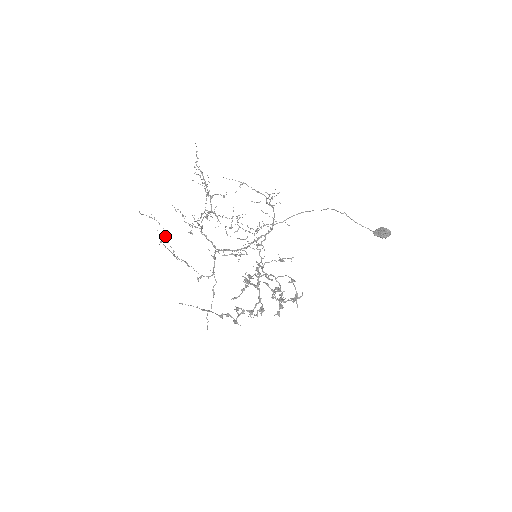
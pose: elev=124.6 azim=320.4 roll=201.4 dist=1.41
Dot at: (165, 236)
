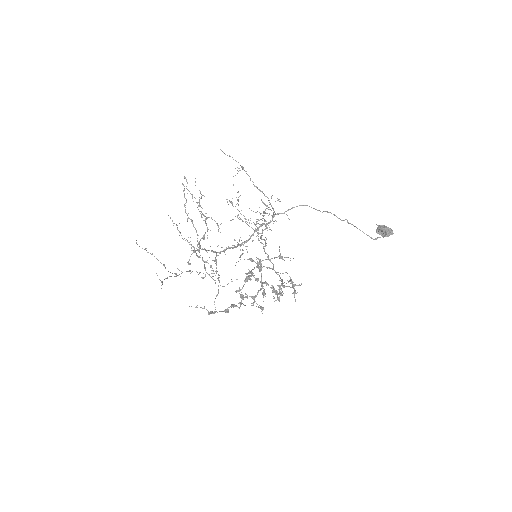
Dot at: occluded
